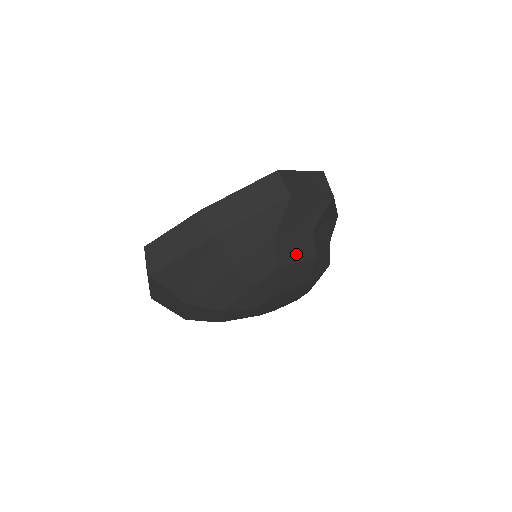
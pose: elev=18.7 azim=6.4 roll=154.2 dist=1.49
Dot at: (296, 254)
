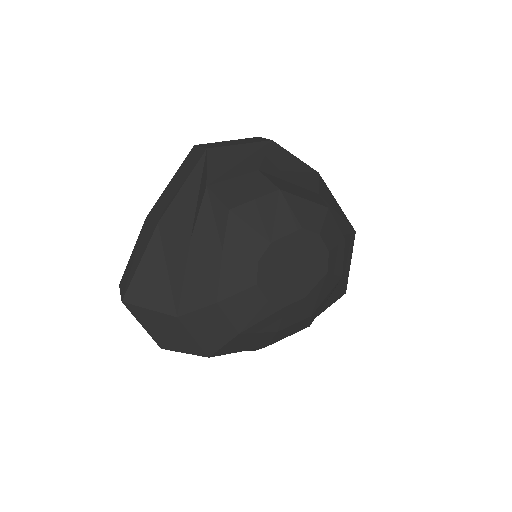
Dot at: (247, 193)
